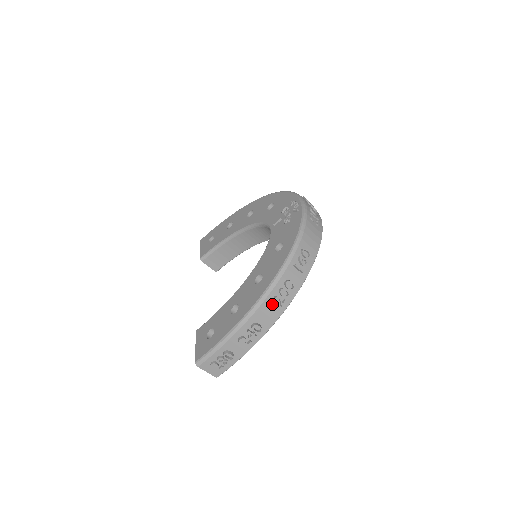
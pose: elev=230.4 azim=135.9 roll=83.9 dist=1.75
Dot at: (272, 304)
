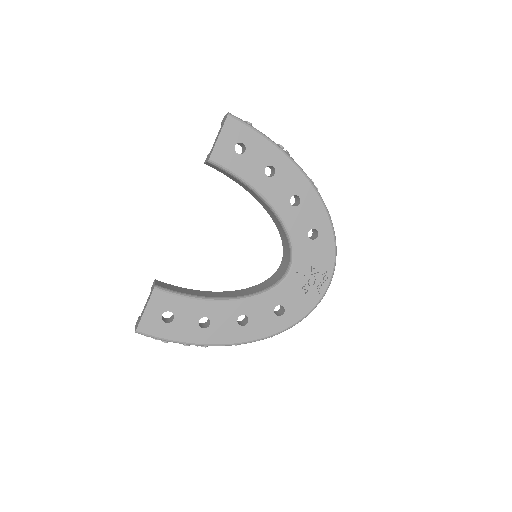
Dot at: occluded
